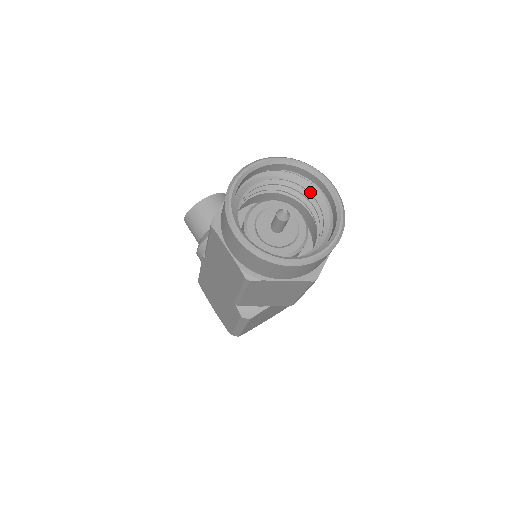
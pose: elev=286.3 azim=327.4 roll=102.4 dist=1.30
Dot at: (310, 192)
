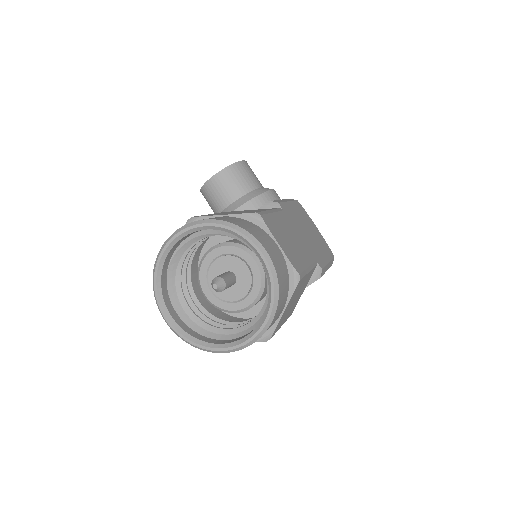
Dot at: (251, 249)
